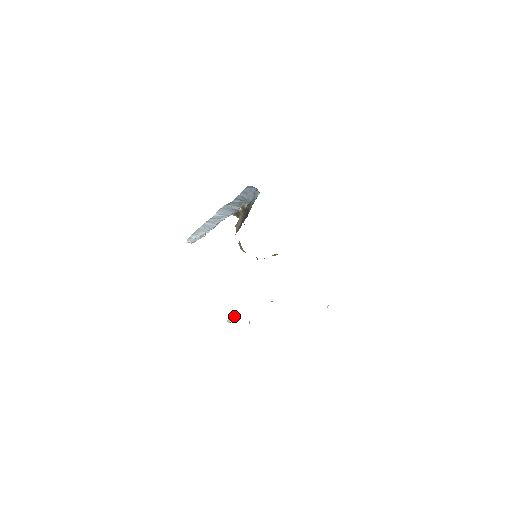
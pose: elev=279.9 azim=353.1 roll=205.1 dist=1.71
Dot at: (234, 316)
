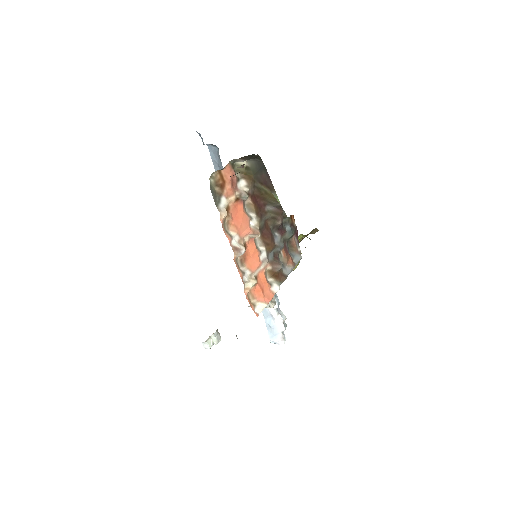
Dot at: (213, 337)
